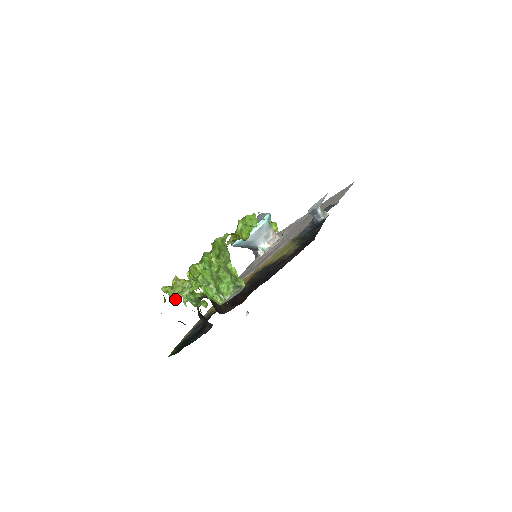
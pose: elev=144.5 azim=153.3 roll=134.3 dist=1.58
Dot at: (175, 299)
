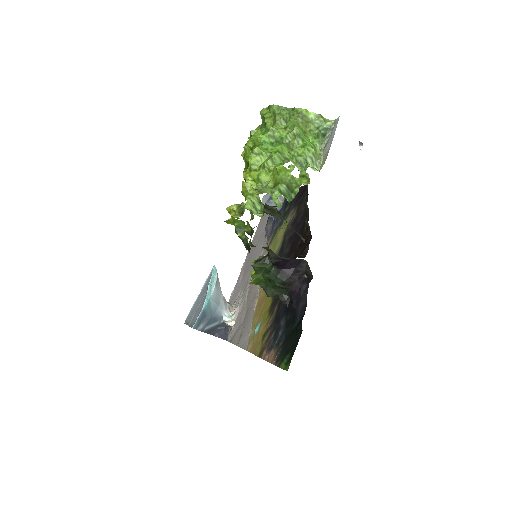
Dot at: (258, 211)
